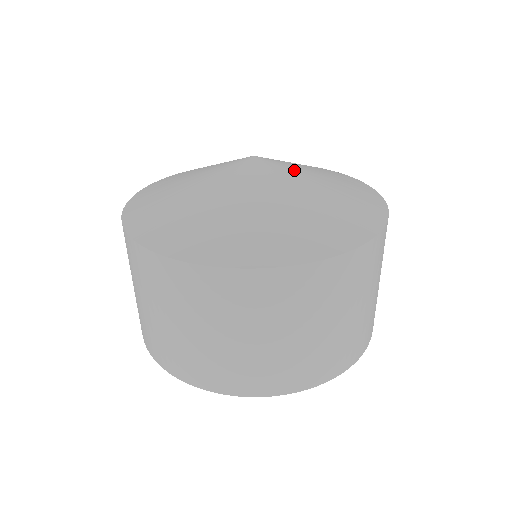
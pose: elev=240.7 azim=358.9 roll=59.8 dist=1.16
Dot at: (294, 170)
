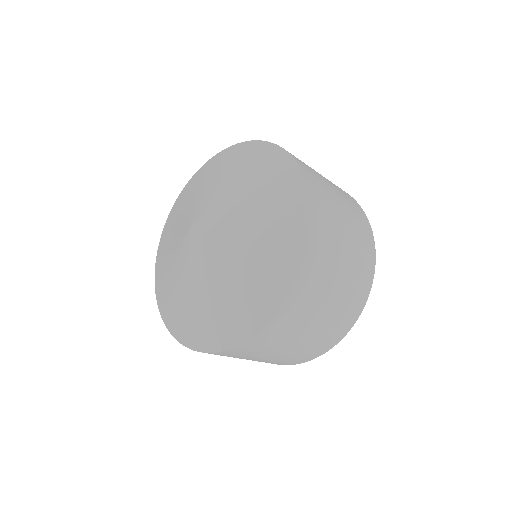
Dot at: (214, 202)
